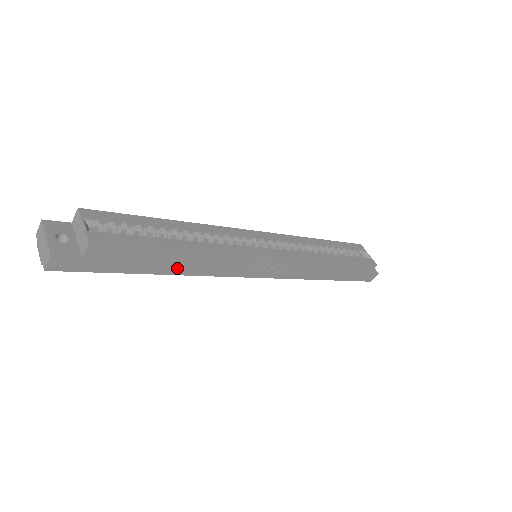
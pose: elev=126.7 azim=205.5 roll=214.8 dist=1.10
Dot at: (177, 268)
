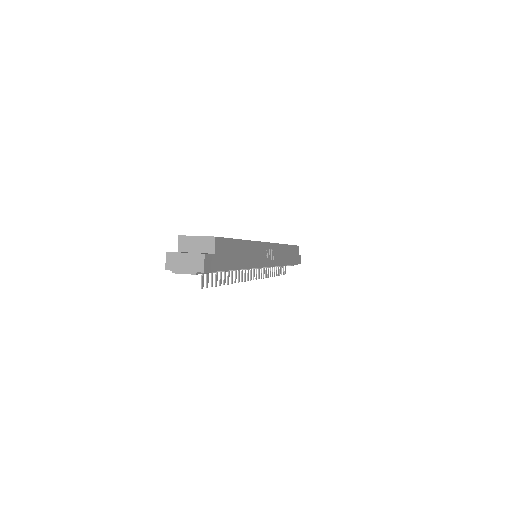
Dot at: (244, 261)
